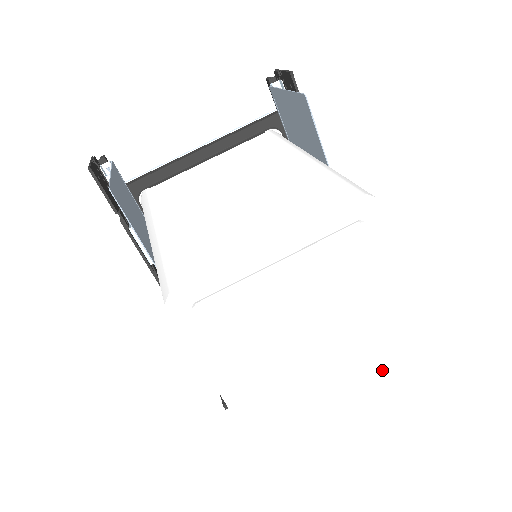
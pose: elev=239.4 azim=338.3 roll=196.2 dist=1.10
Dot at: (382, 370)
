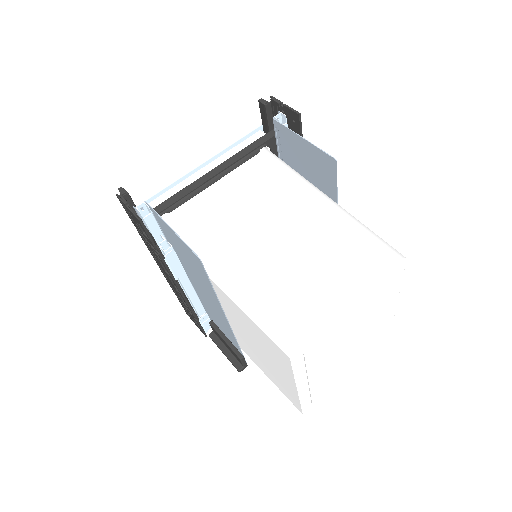
Dot at: (373, 340)
